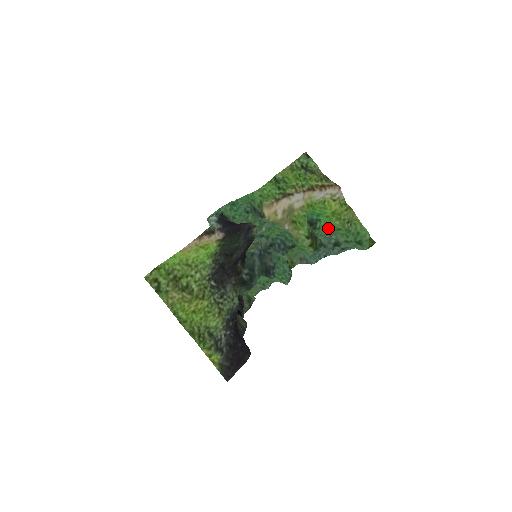
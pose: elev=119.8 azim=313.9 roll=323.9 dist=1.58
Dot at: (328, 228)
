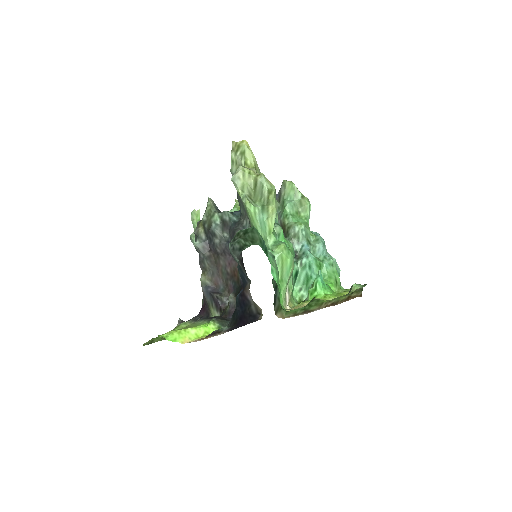
Dot at: (328, 282)
